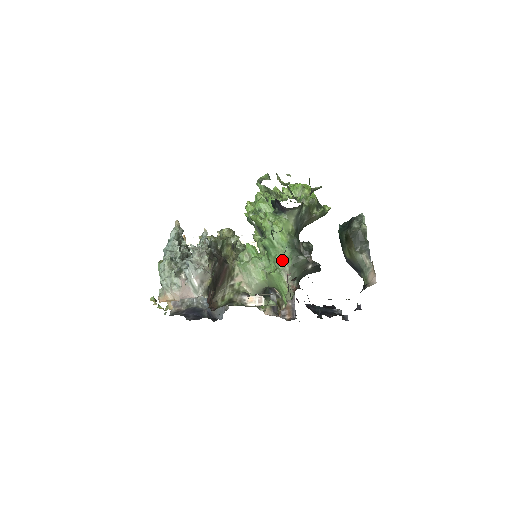
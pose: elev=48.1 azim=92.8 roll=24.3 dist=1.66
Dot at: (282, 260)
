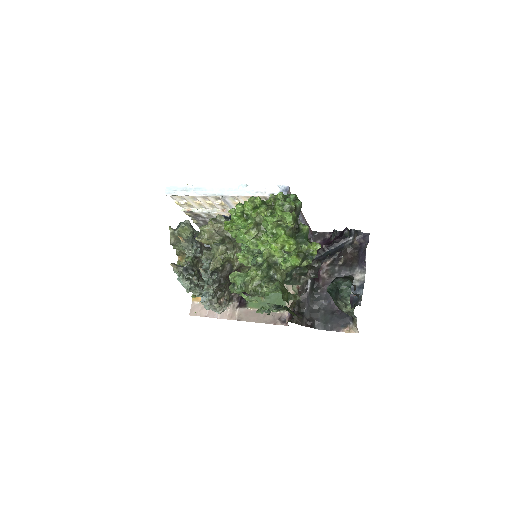
Dot at: occluded
